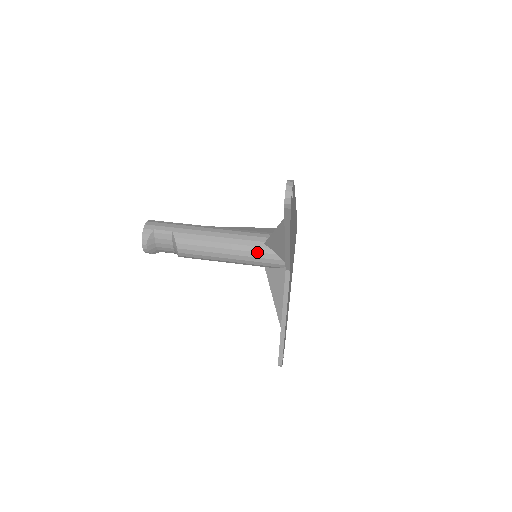
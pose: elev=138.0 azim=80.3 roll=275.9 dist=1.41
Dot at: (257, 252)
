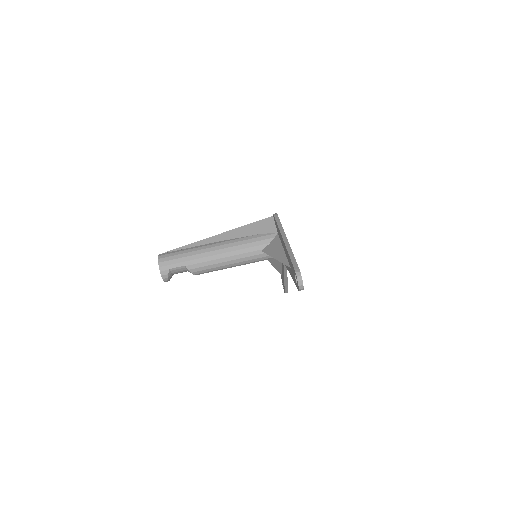
Dot at: (258, 258)
